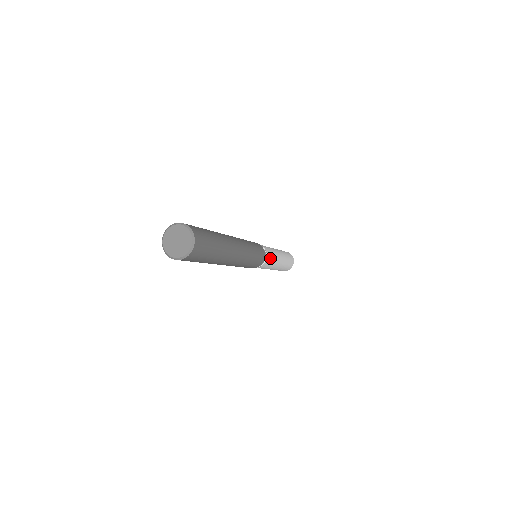
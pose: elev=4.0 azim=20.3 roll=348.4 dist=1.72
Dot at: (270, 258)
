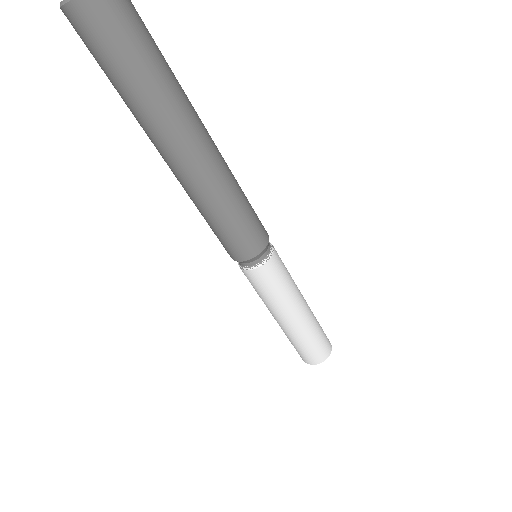
Dot at: (280, 267)
